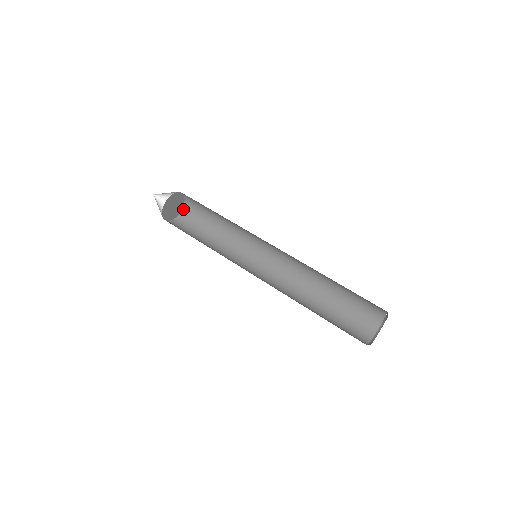
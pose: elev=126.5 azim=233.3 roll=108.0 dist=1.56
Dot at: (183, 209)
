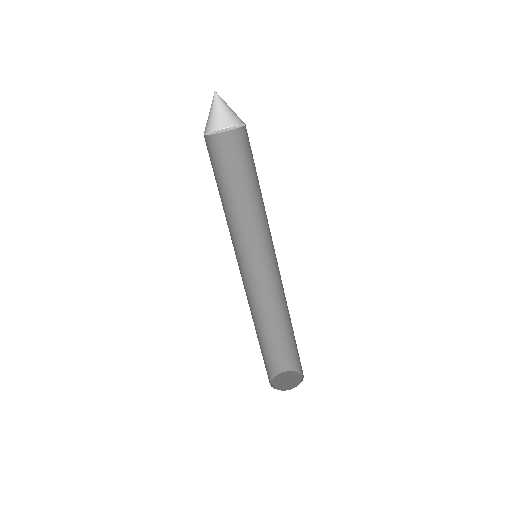
Dot at: occluded
